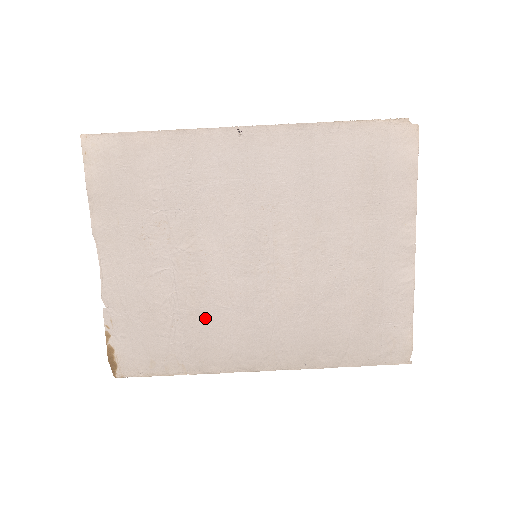
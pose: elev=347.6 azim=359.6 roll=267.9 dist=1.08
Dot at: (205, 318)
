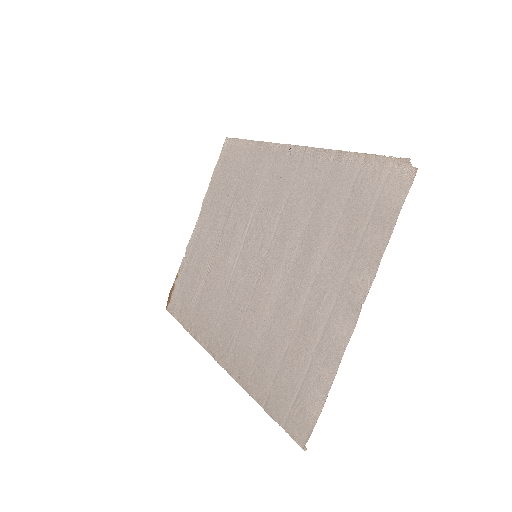
Dot at: (213, 292)
